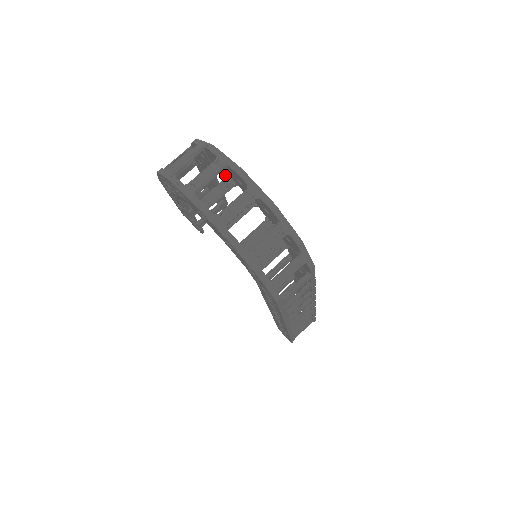
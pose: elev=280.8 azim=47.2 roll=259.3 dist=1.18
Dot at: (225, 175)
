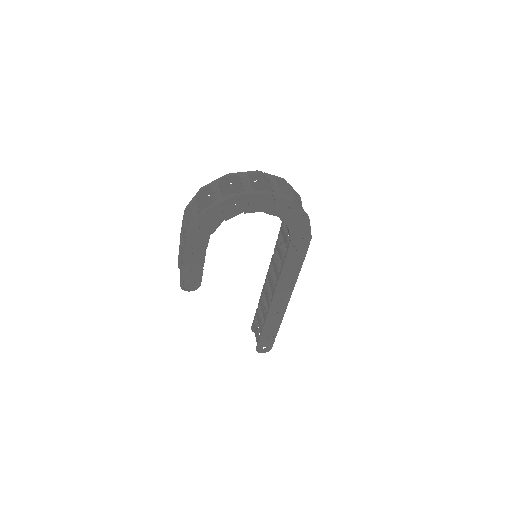
Dot at: occluded
